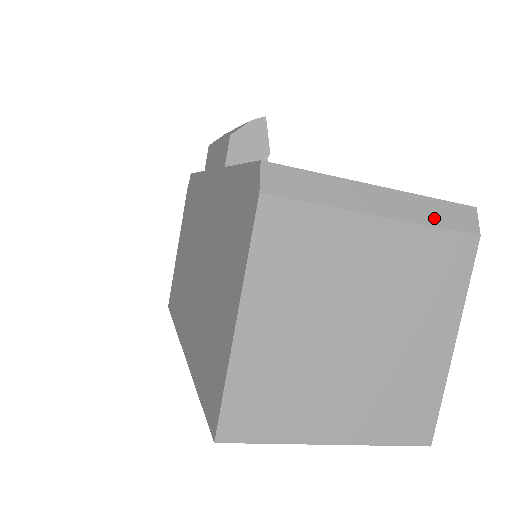
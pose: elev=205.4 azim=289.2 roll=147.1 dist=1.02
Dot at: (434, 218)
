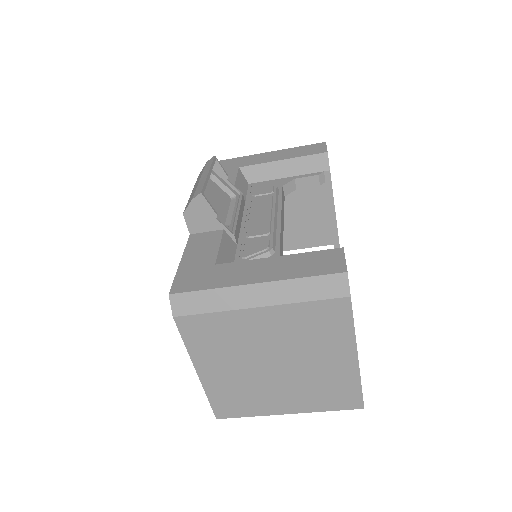
Dot at: (305, 295)
